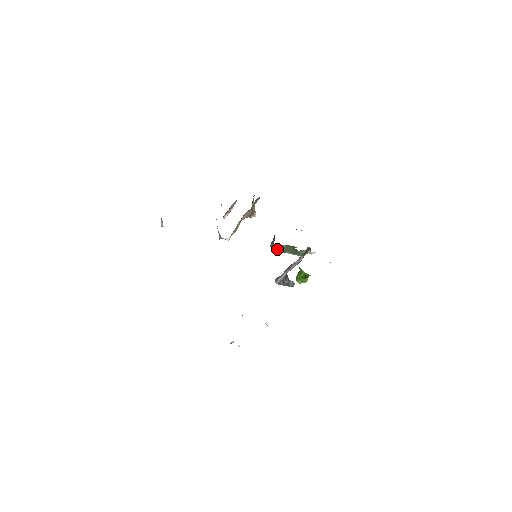
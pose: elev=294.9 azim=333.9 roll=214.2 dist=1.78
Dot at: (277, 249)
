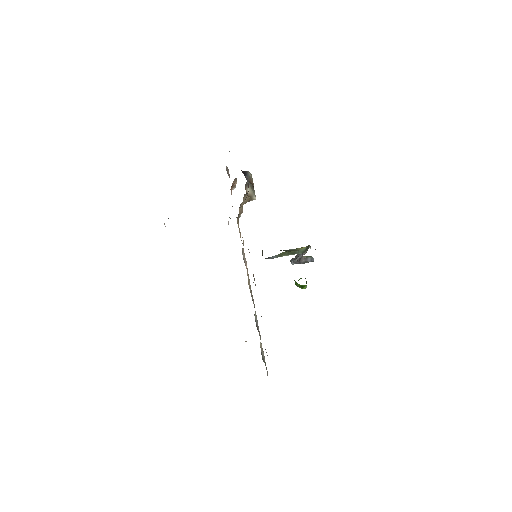
Dot at: (270, 258)
